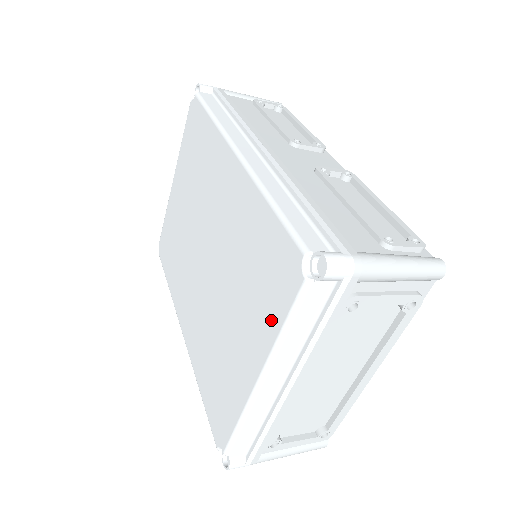
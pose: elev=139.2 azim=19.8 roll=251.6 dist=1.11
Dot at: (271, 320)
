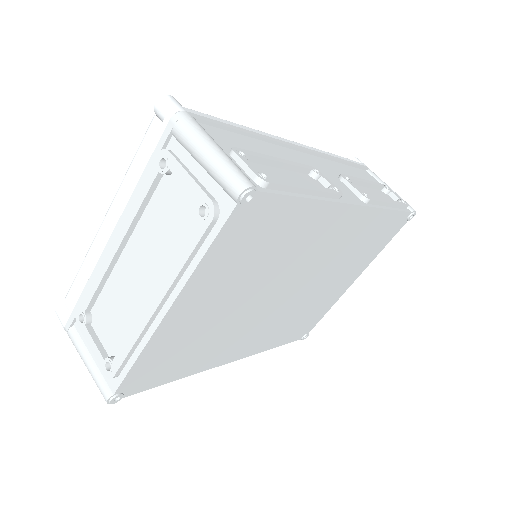
Dot at: occluded
